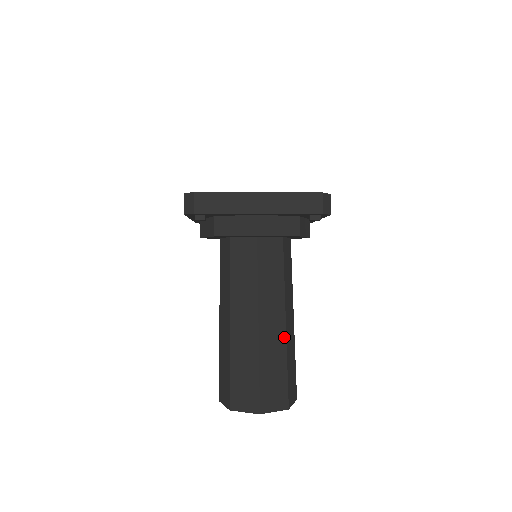
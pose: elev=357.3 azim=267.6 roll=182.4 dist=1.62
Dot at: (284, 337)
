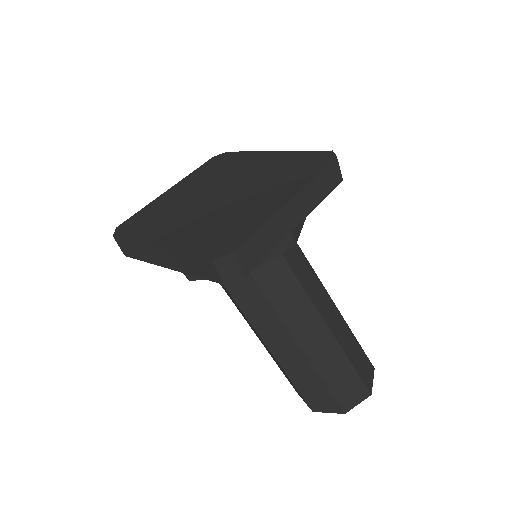
Dot at: (341, 317)
